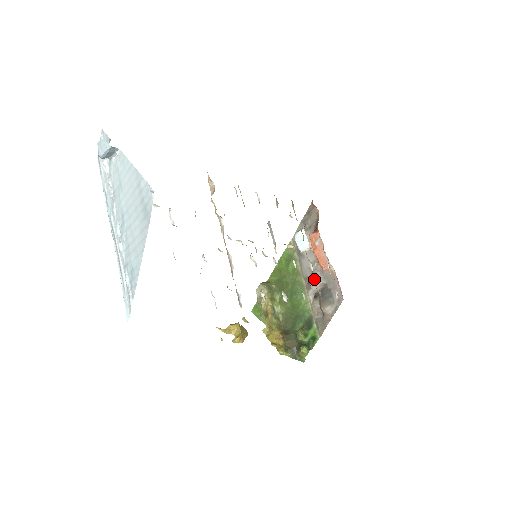
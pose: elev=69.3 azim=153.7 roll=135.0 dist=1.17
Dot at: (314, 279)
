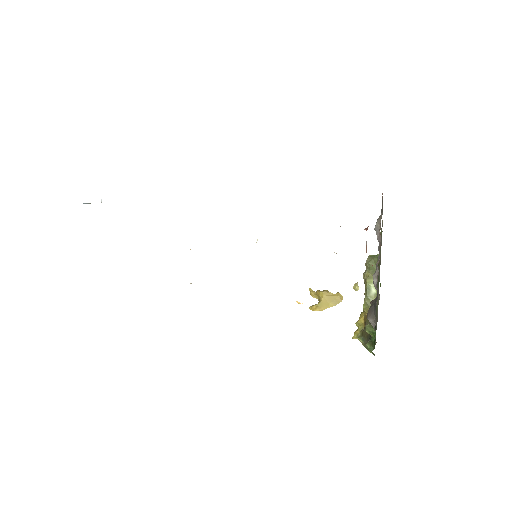
Dot at: occluded
